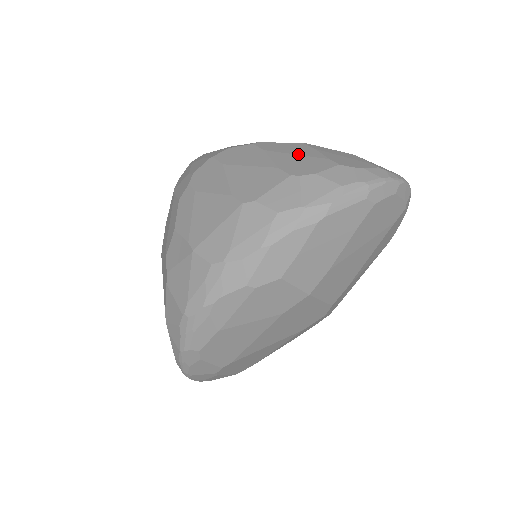
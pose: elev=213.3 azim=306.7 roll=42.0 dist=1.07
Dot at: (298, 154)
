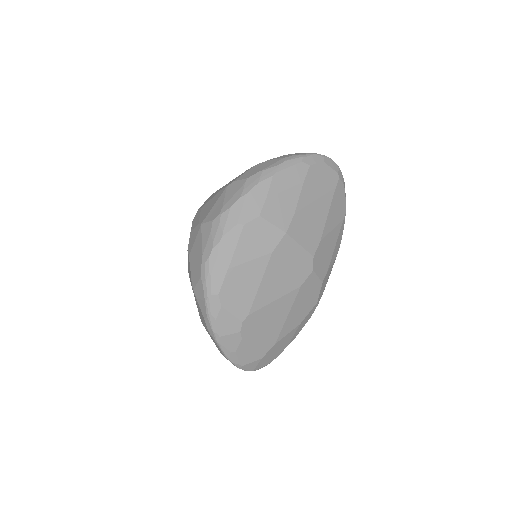
Dot at: occluded
